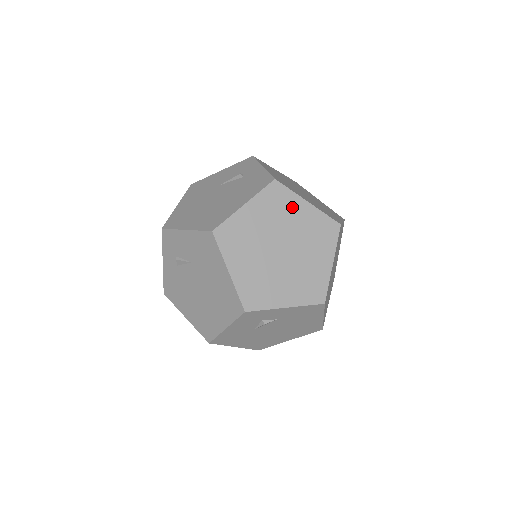
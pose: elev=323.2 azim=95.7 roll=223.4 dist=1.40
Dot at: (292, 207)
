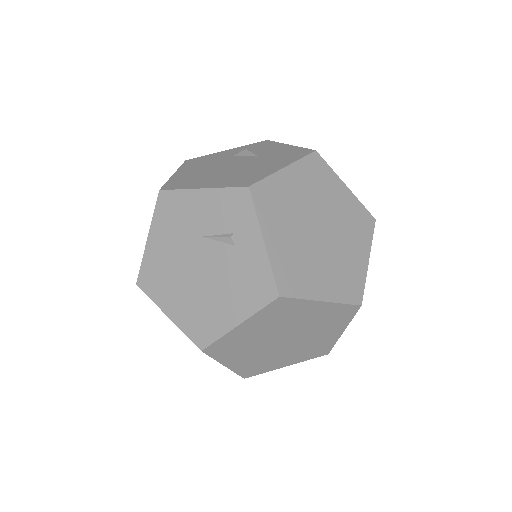
Dot at: (301, 311)
